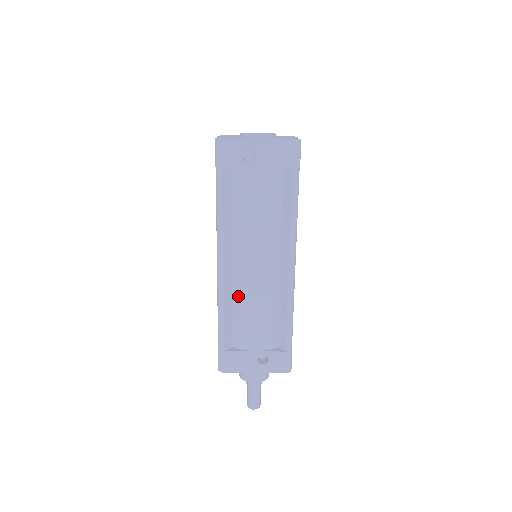
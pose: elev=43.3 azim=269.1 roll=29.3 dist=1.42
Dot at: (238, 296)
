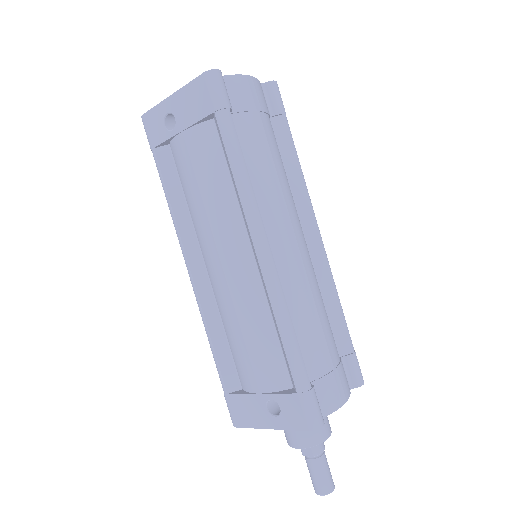
Dot at: (221, 313)
